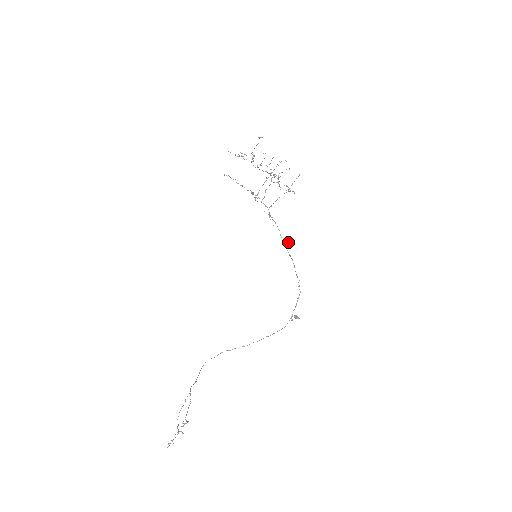
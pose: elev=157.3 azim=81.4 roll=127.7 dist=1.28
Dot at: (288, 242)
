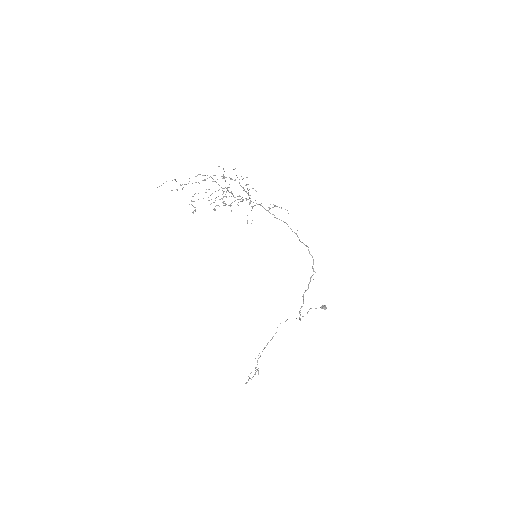
Dot at: (296, 234)
